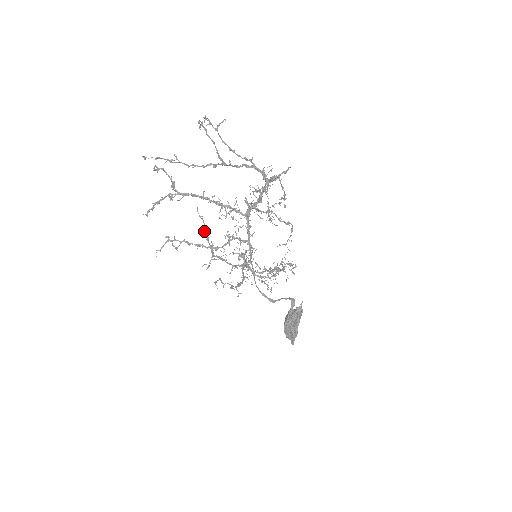
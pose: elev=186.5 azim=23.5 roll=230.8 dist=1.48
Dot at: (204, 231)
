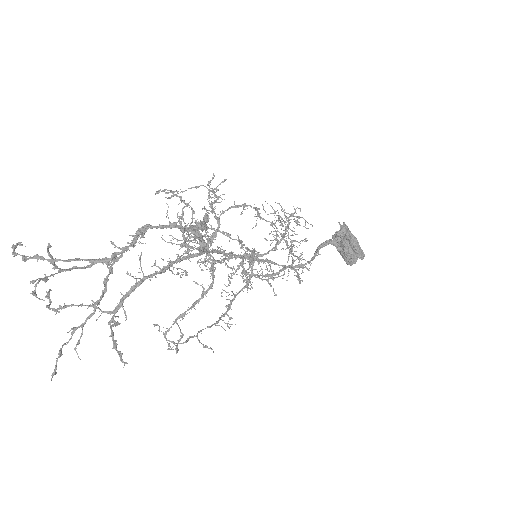
Dot at: (199, 332)
